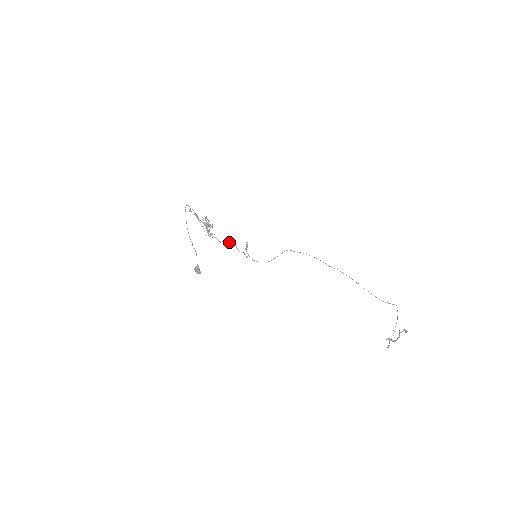
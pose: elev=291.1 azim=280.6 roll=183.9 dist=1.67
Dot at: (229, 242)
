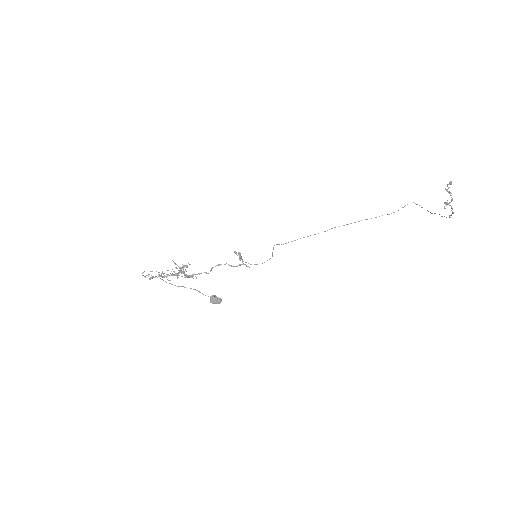
Dot at: (218, 265)
